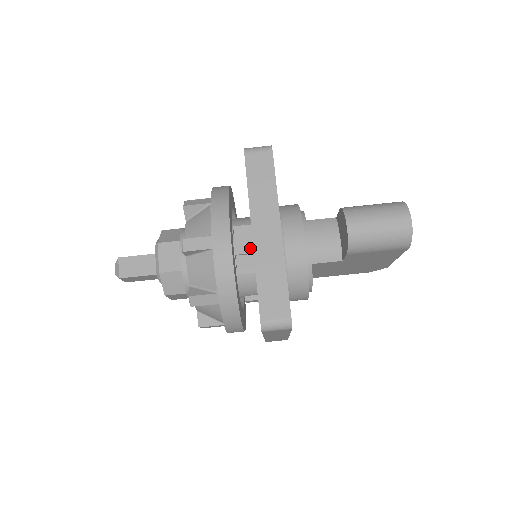
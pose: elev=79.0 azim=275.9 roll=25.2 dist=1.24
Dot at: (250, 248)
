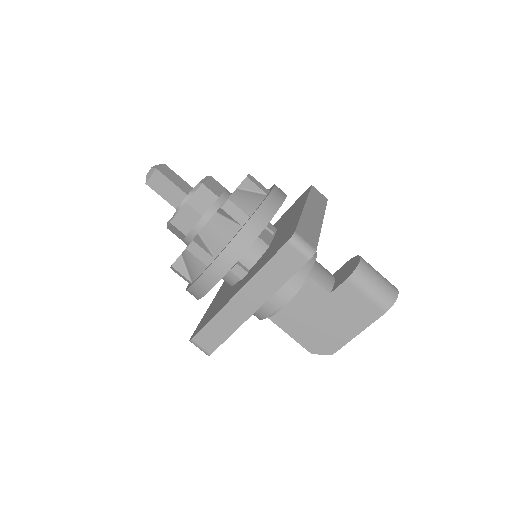
Dot at: occluded
